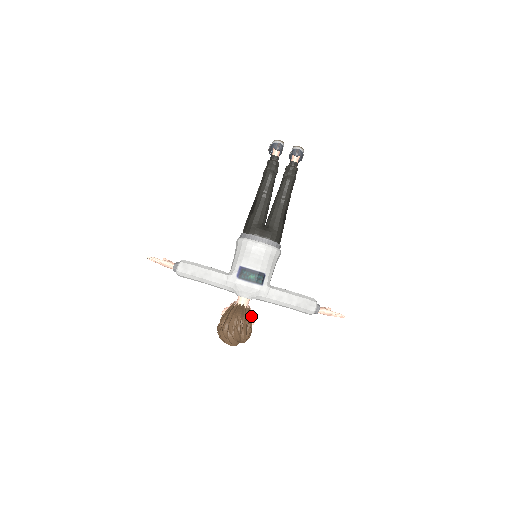
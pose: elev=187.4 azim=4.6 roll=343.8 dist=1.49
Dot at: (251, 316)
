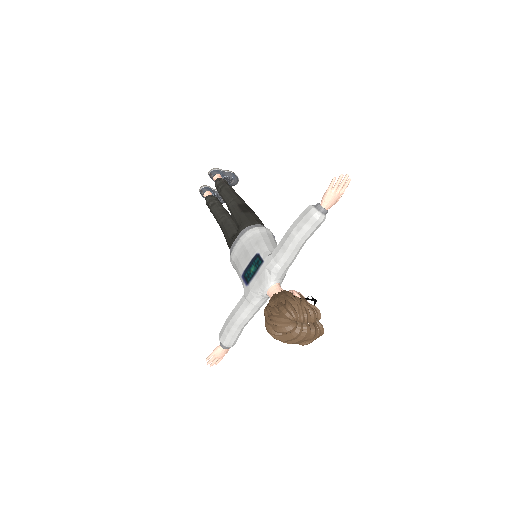
Dot at: (287, 293)
